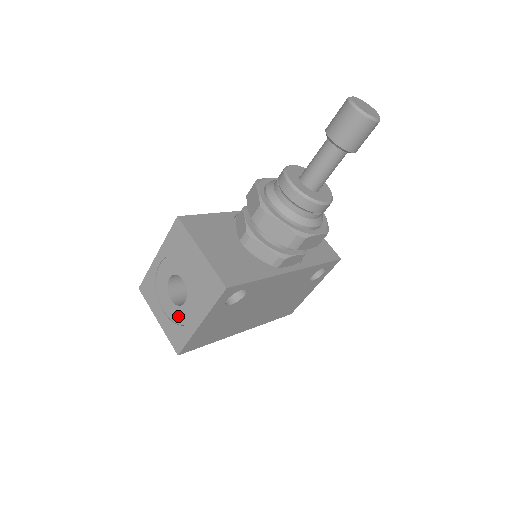
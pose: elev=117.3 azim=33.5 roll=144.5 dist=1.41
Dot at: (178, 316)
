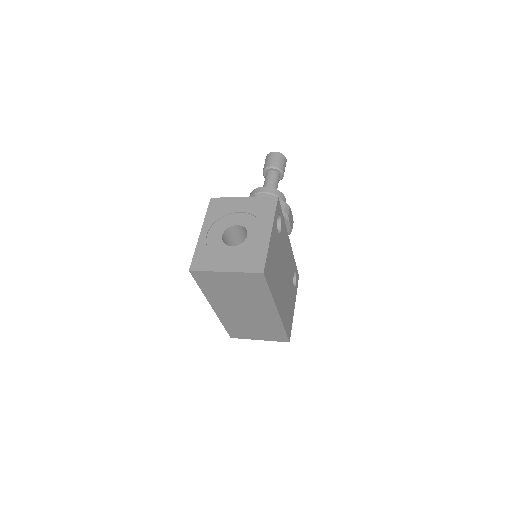
Dot at: (246, 249)
